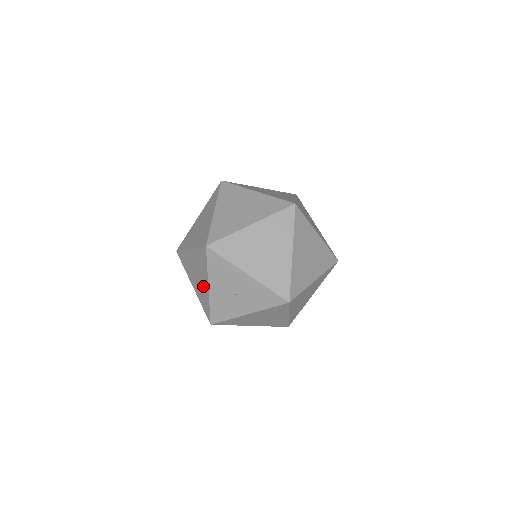
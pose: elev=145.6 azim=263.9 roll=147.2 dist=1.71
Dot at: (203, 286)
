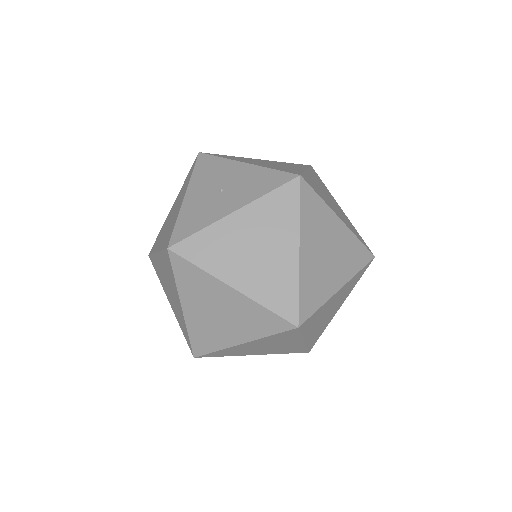
Dot at: (176, 211)
